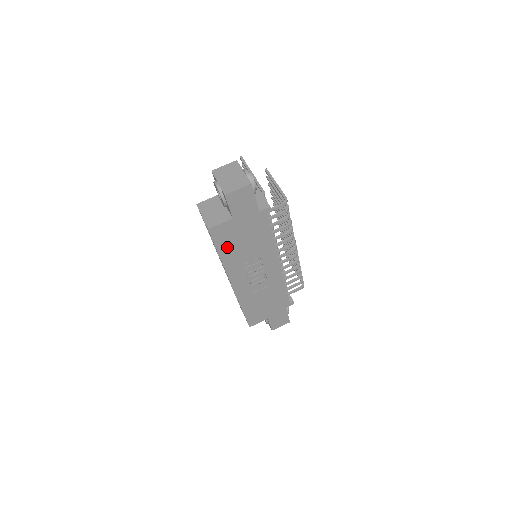
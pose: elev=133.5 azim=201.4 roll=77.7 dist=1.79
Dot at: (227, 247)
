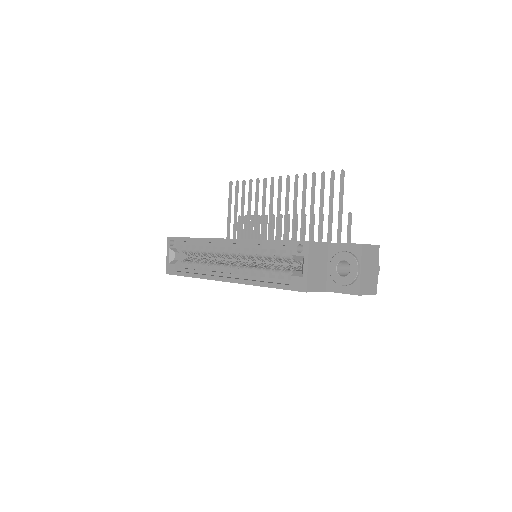
Dot at: occluded
